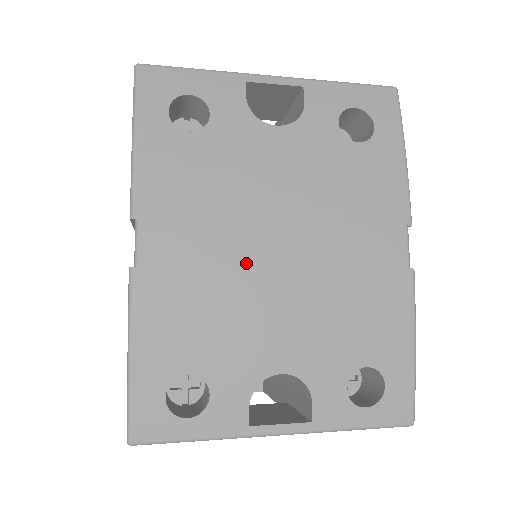
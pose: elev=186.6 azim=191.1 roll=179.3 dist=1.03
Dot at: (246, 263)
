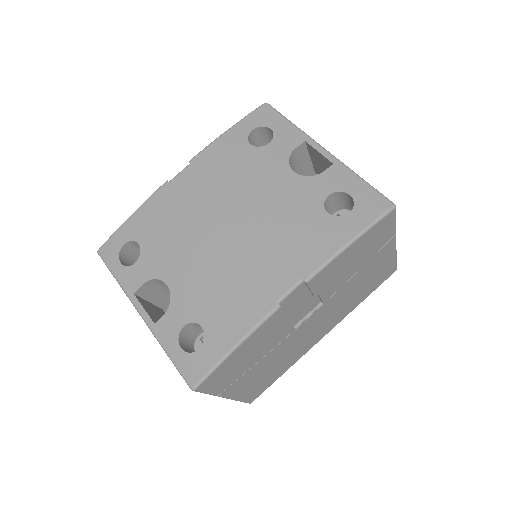
Dot at: (206, 219)
